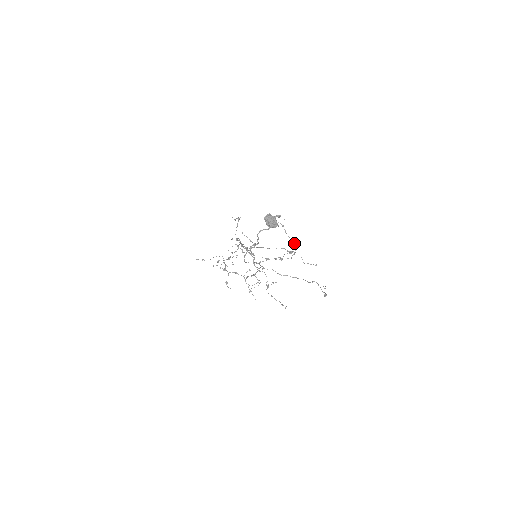
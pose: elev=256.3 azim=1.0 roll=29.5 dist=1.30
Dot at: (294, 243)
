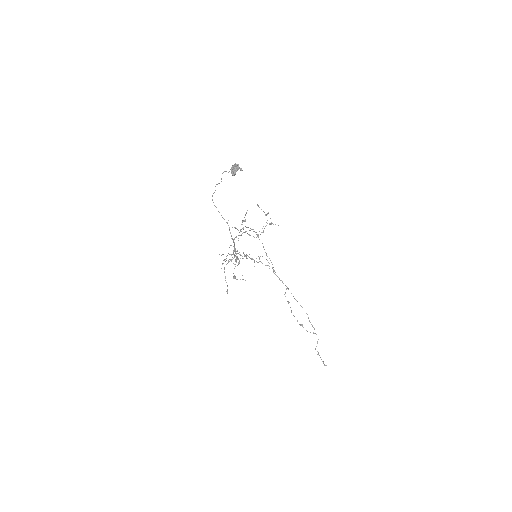
Dot at: (260, 234)
